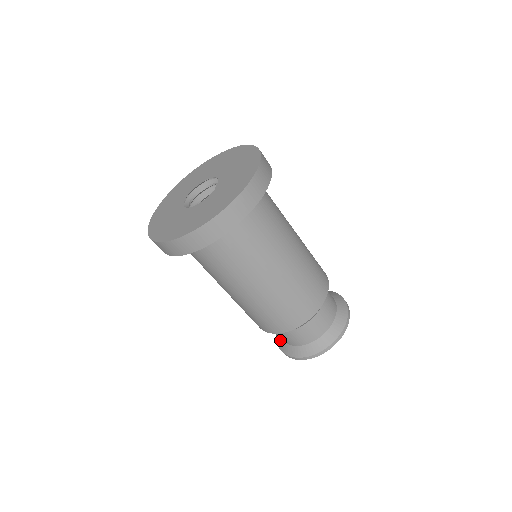
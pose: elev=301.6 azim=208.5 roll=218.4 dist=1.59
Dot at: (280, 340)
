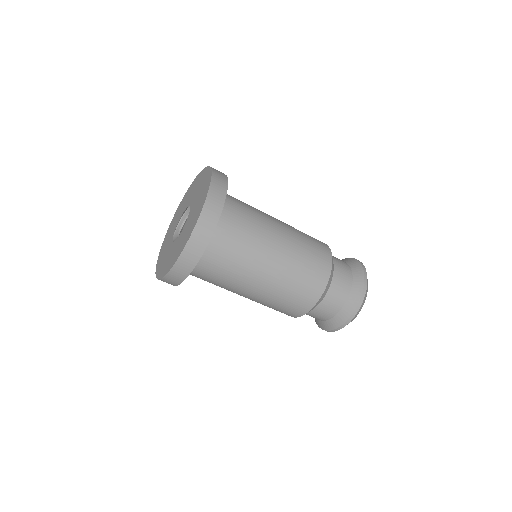
Dot at: occluded
